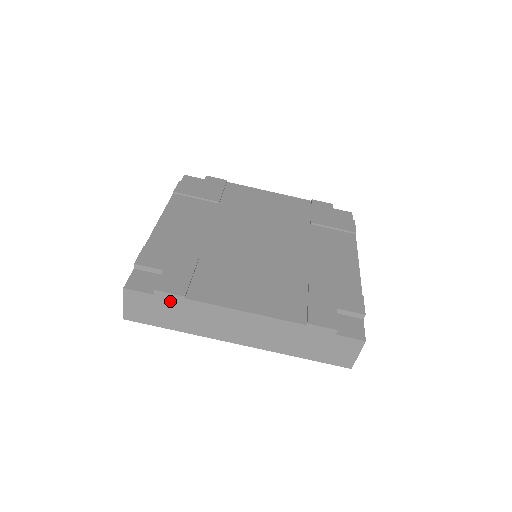
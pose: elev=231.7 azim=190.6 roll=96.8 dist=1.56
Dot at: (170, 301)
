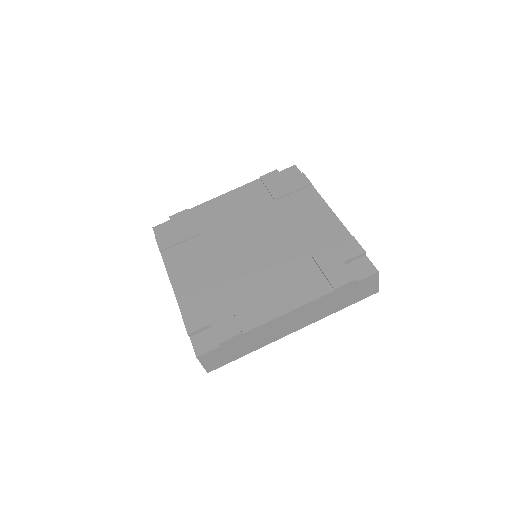
Dot at: (233, 342)
